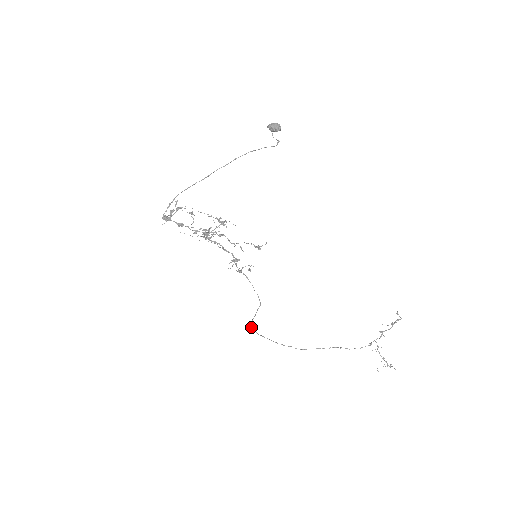
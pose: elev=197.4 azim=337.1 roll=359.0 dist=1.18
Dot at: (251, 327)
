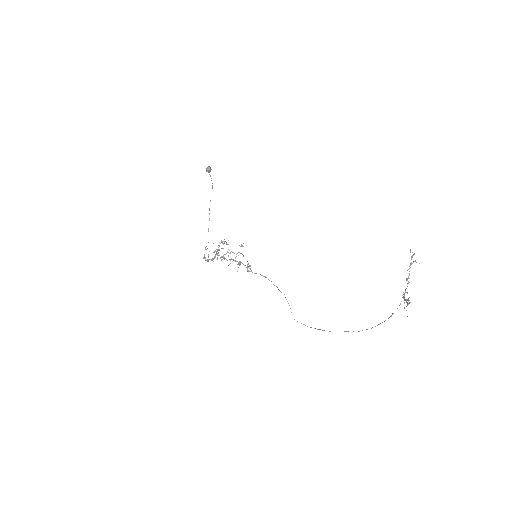
Dot at: occluded
